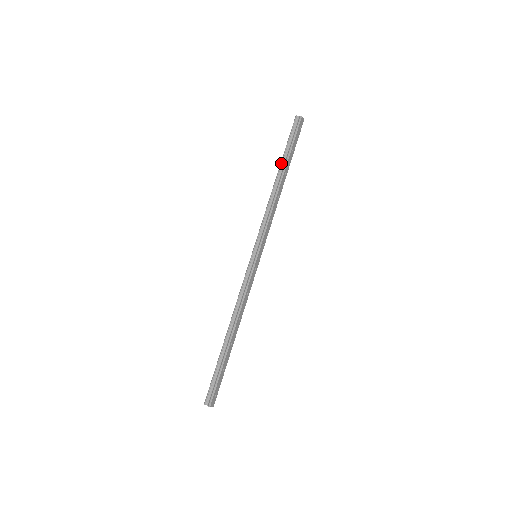
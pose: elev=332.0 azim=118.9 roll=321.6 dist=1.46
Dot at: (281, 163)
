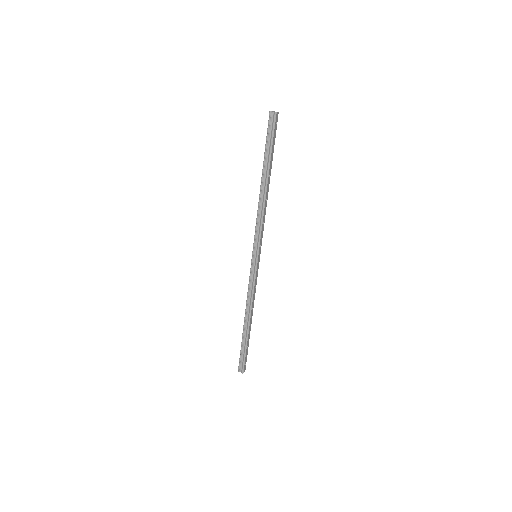
Dot at: (263, 167)
